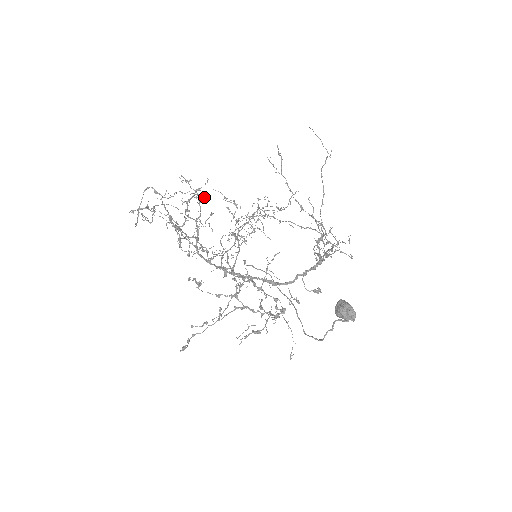
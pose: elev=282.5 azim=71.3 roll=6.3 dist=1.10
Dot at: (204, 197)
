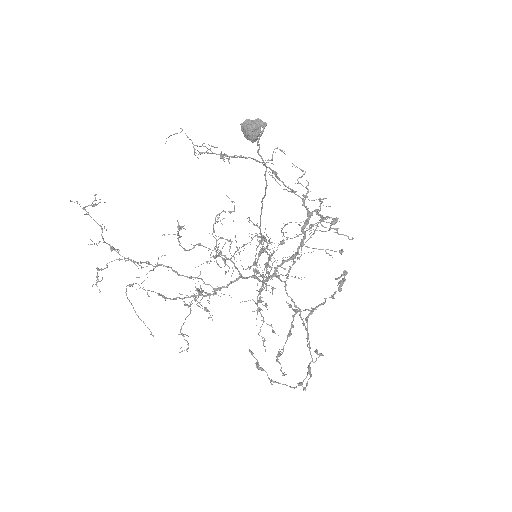
Dot at: occluded
